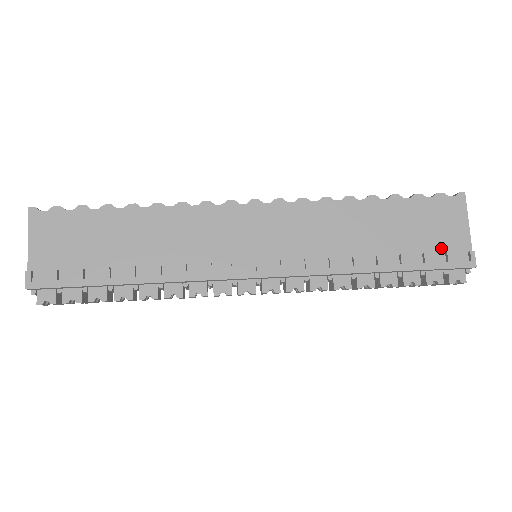
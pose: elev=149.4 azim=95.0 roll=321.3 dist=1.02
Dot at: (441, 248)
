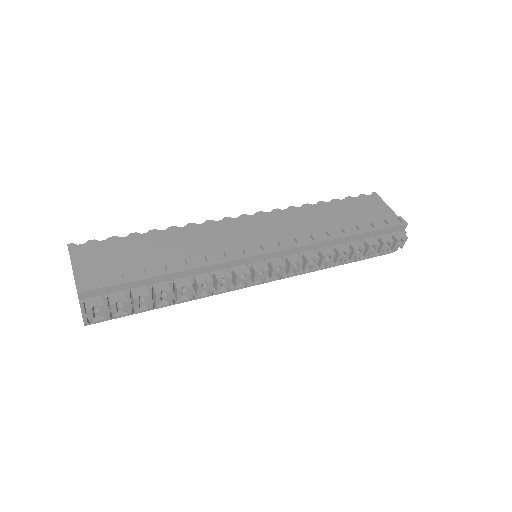
Dot at: (380, 220)
